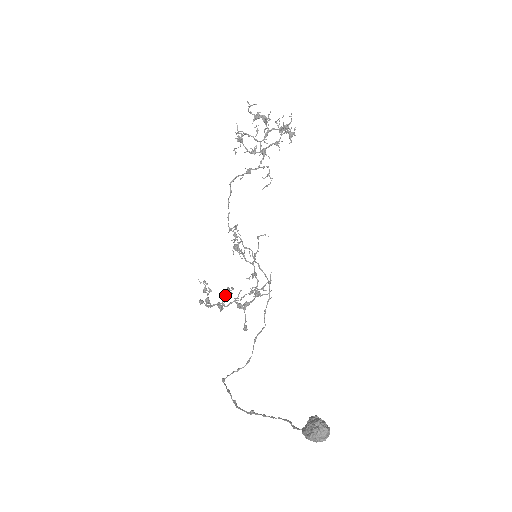
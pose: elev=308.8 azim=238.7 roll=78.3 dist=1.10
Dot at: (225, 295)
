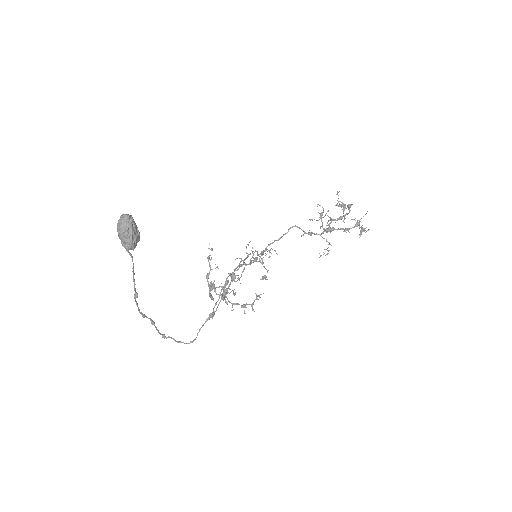
Dot at: (223, 288)
